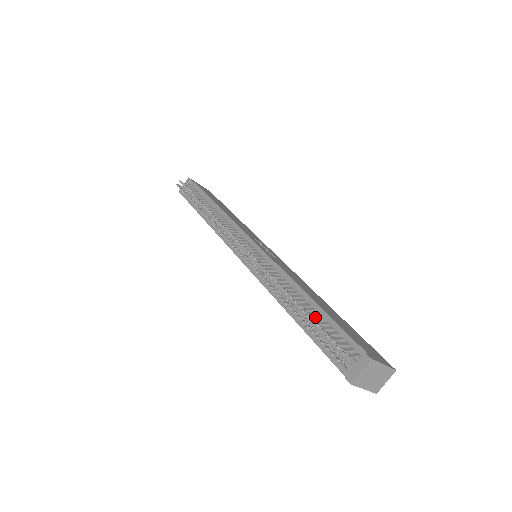
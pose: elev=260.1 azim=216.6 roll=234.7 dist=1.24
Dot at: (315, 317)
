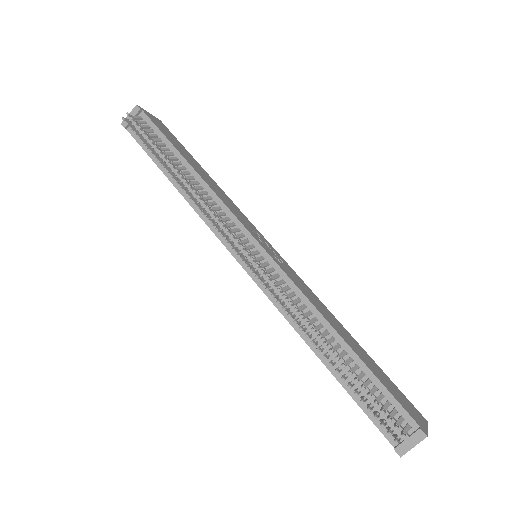
Dot at: (358, 375)
